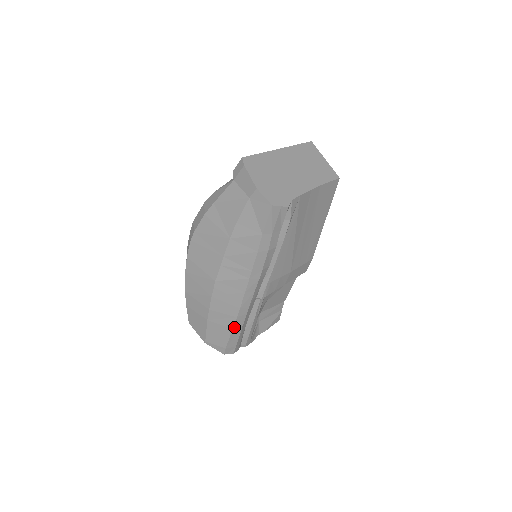
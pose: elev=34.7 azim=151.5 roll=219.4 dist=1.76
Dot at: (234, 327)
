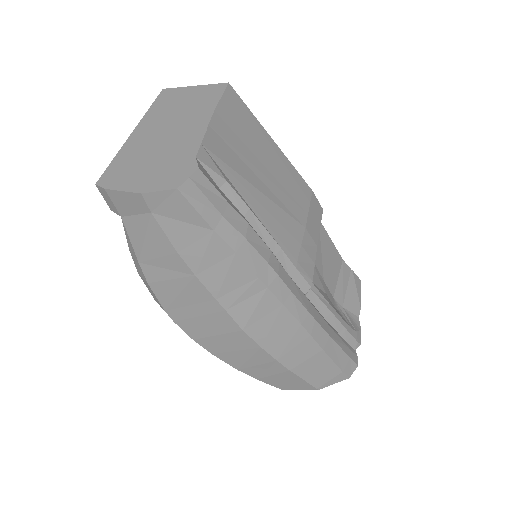
Dot at: (322, 346)
